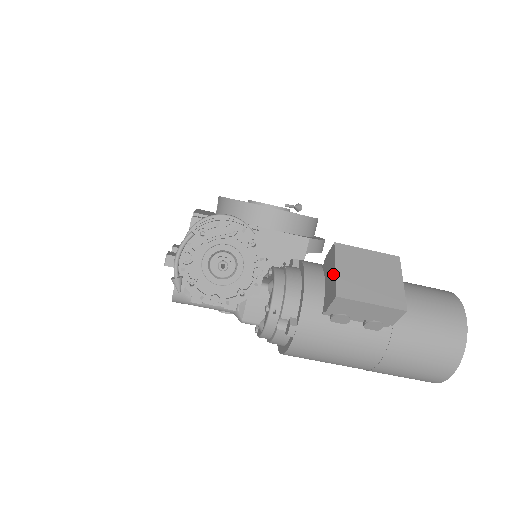
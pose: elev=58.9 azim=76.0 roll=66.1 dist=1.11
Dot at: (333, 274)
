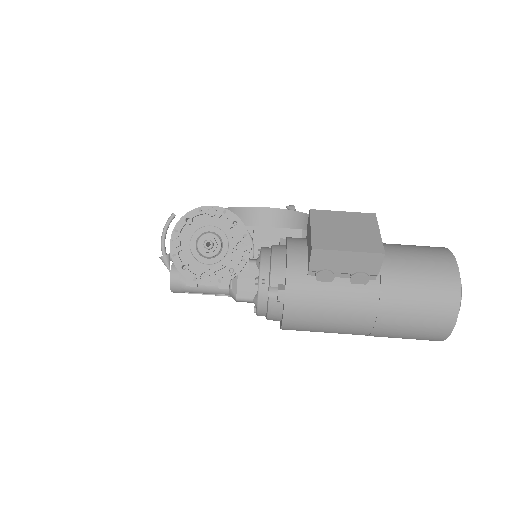
Dot at: (310, 234)
